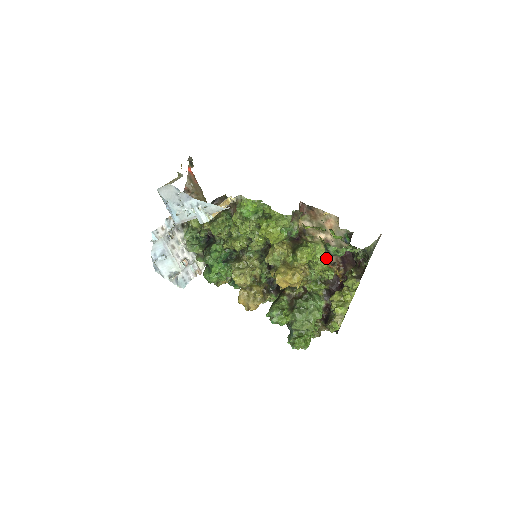
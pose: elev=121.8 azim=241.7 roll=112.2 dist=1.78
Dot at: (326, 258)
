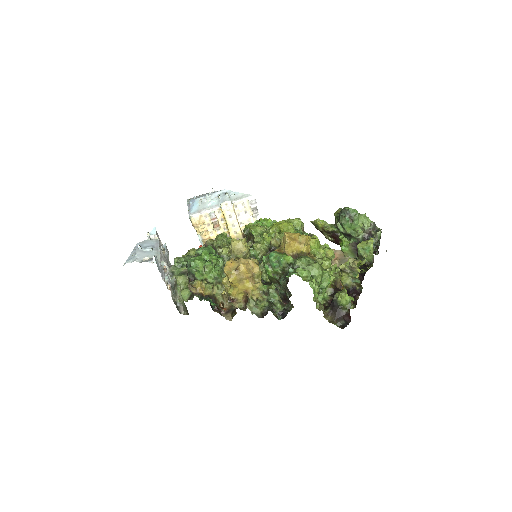
Dot at: occluded
